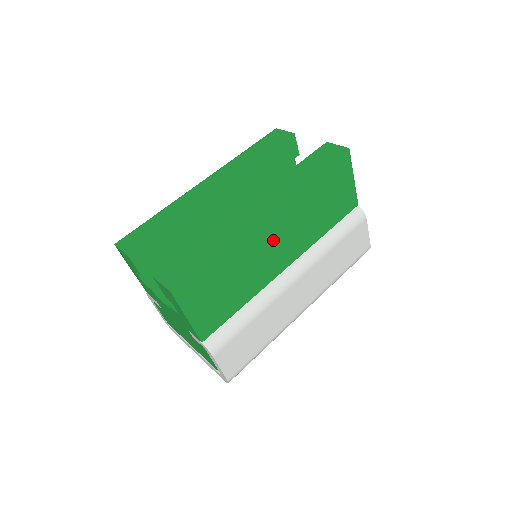
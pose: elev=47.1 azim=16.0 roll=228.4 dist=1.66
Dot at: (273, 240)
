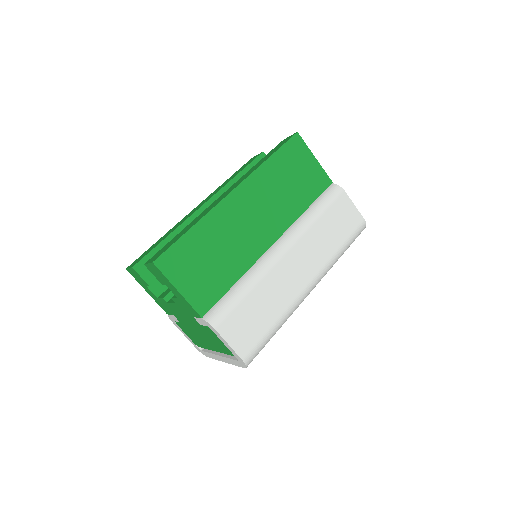
Dot at: (247, 216)
